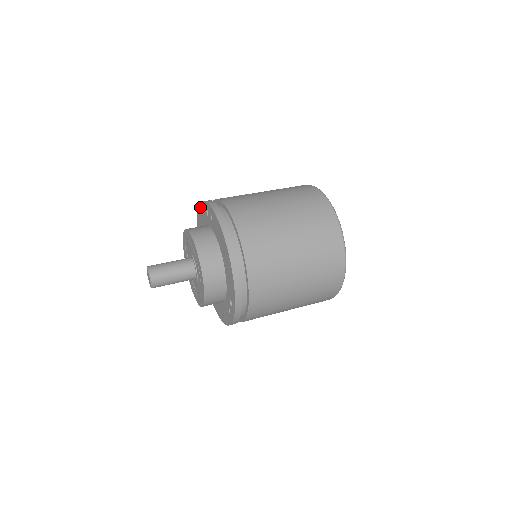
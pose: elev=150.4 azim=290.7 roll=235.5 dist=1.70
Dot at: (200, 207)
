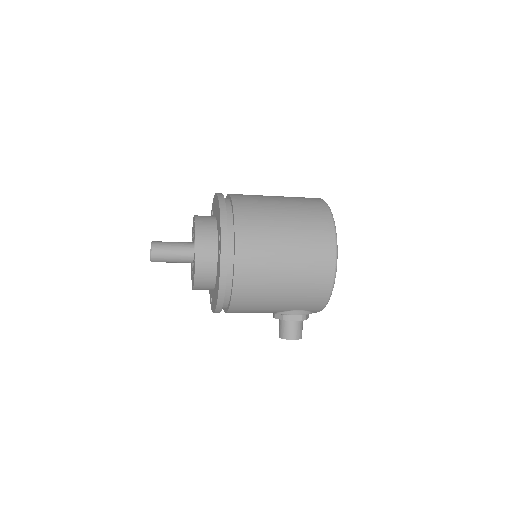
Dot at: occluded
